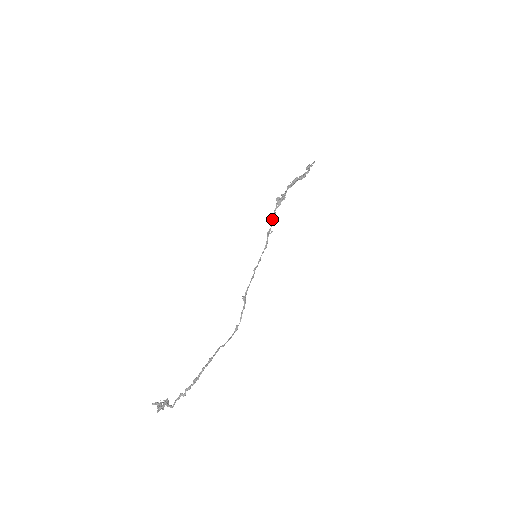
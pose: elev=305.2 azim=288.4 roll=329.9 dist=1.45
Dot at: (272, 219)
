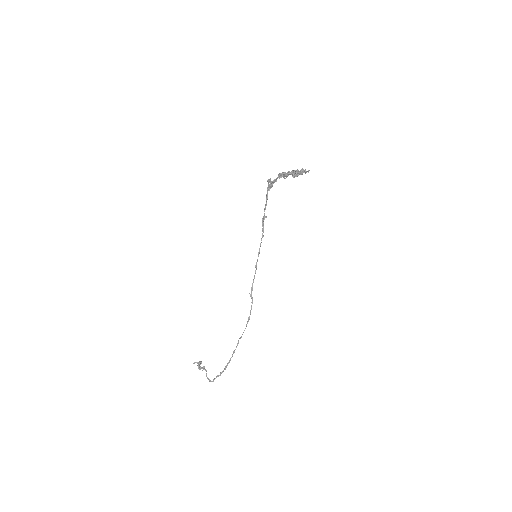
Dot at: (265, 204)
